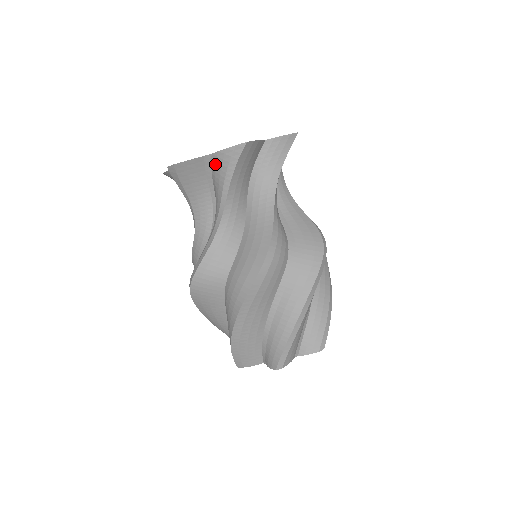
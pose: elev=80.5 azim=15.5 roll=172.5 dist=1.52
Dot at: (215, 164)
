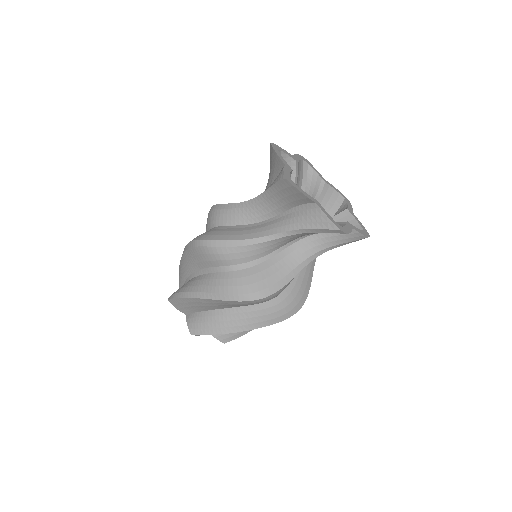
Dot at: (346, 234)
